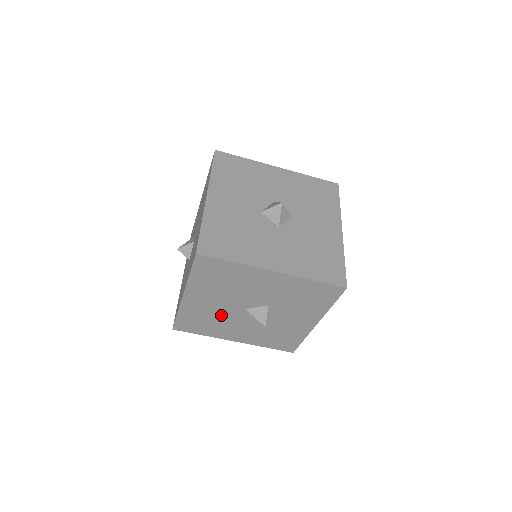
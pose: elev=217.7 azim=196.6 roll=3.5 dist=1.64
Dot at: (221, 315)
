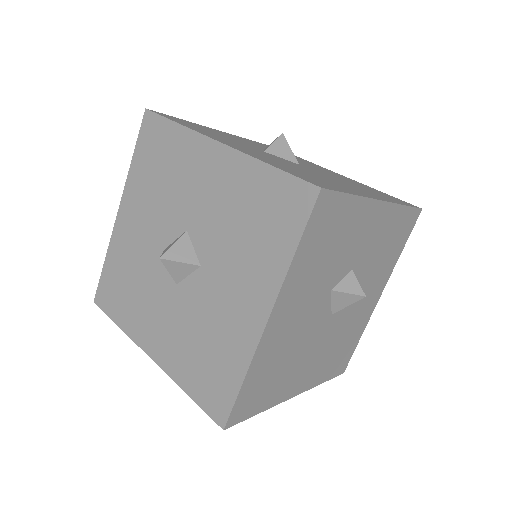
Dot at: occluded
